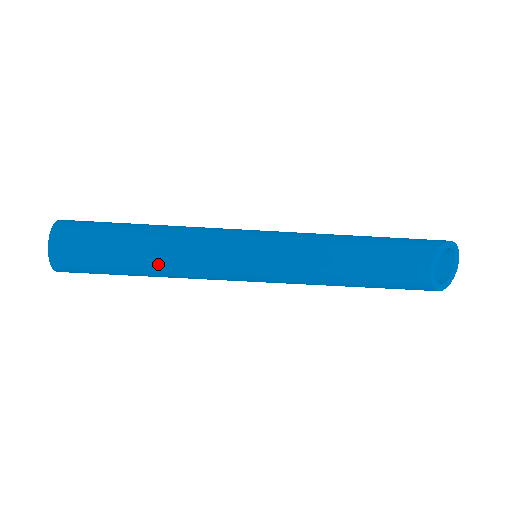
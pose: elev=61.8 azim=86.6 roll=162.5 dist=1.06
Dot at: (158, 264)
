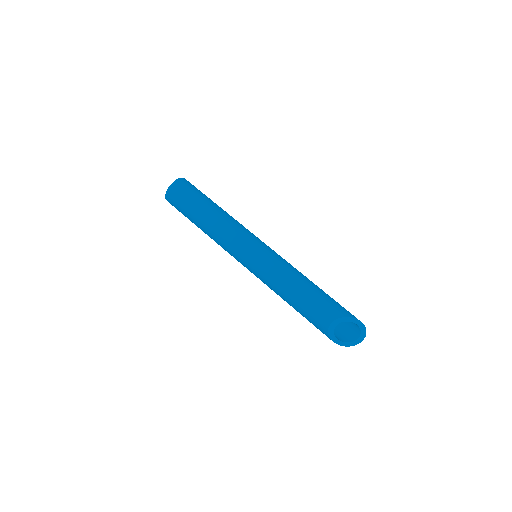
Dot at: (207, 226)
